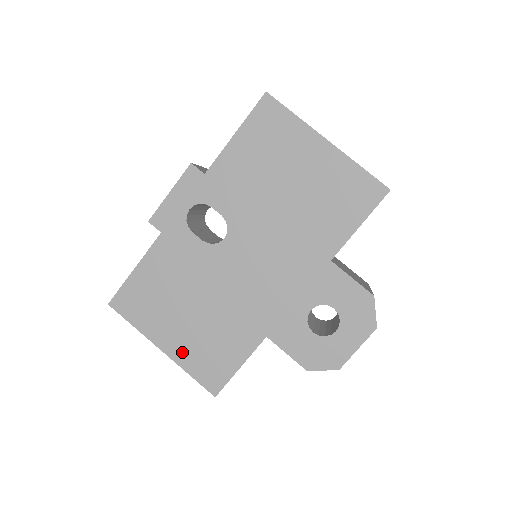
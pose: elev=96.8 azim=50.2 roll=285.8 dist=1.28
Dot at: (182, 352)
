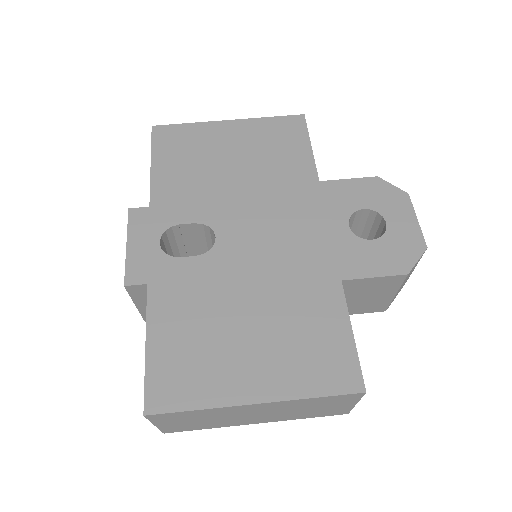
Dot at: (281, 380)
